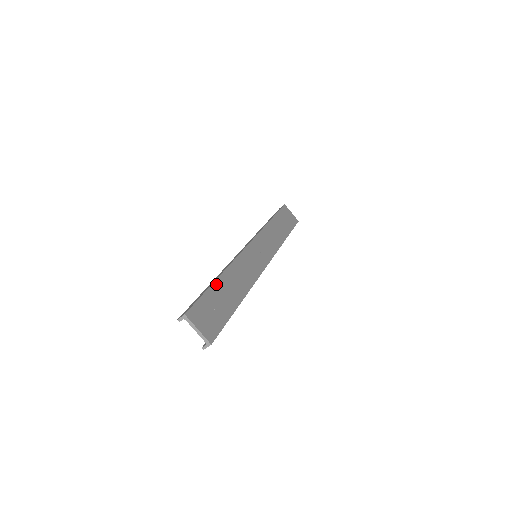
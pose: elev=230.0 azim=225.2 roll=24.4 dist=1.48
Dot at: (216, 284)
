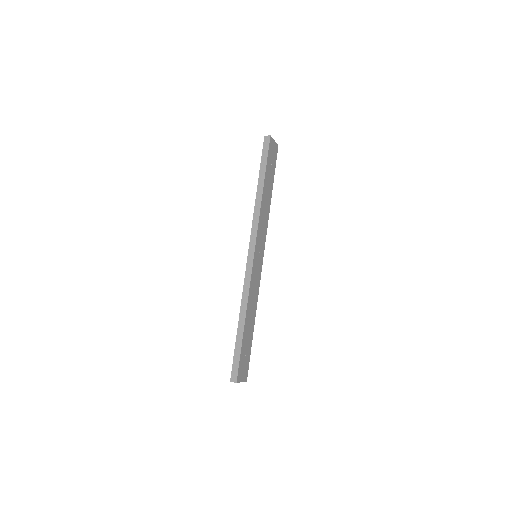
Dot at: (244, 334)
